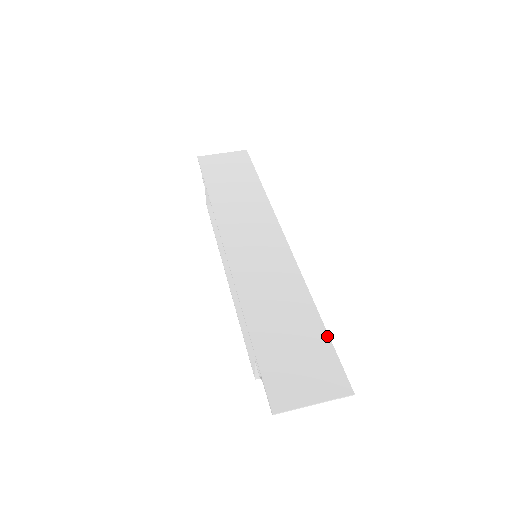
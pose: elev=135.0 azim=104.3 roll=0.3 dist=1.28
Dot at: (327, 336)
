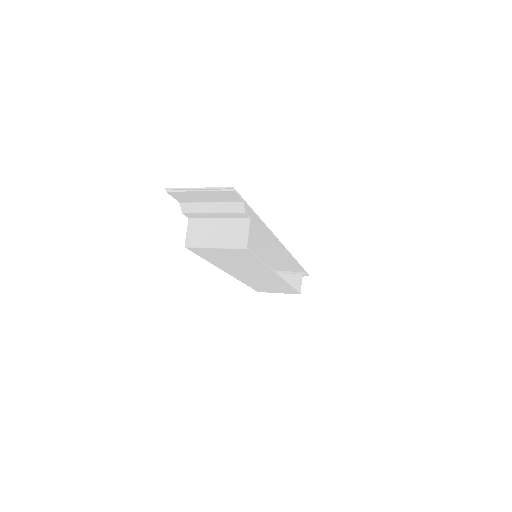
Dot at: (251, 209)
